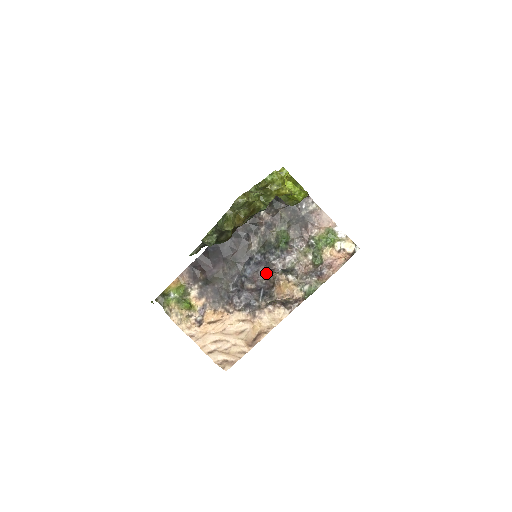
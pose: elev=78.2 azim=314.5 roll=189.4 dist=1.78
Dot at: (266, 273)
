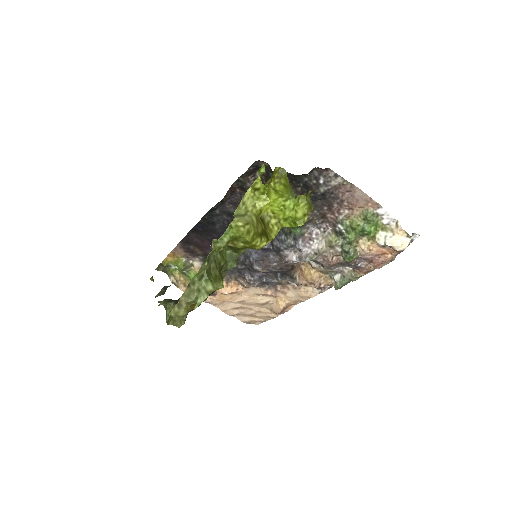
Dot at: (278, 260)
